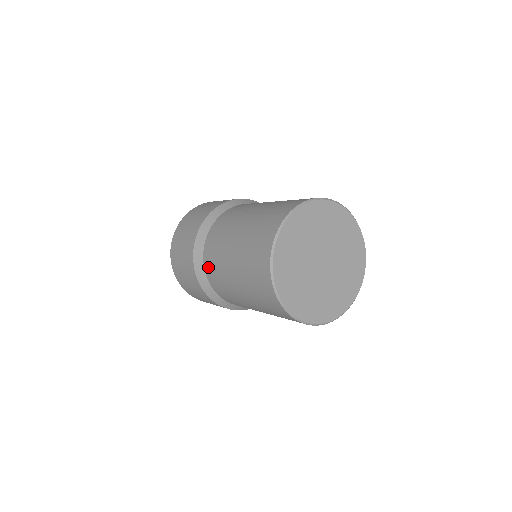
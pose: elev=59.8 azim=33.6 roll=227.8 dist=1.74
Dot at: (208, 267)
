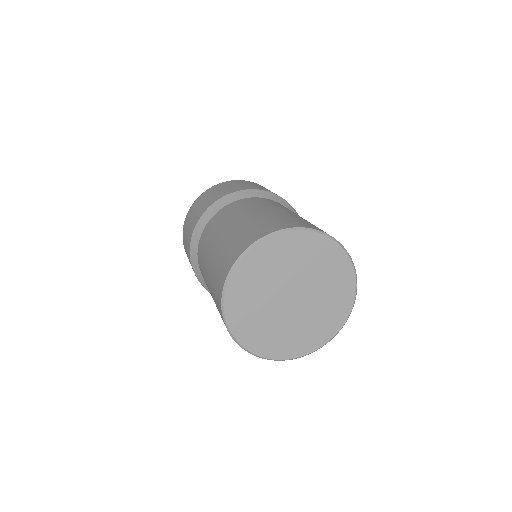
Dot at: (200, 246)
